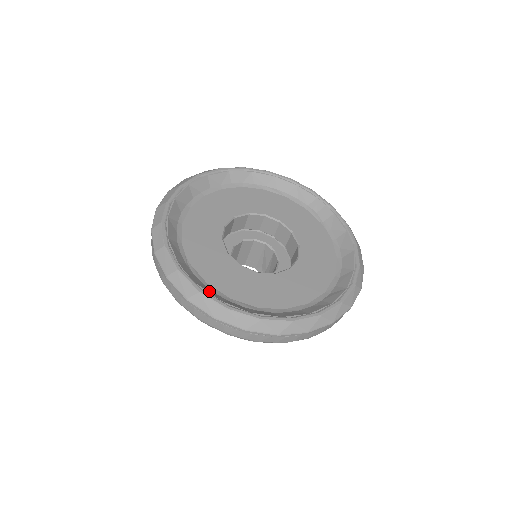
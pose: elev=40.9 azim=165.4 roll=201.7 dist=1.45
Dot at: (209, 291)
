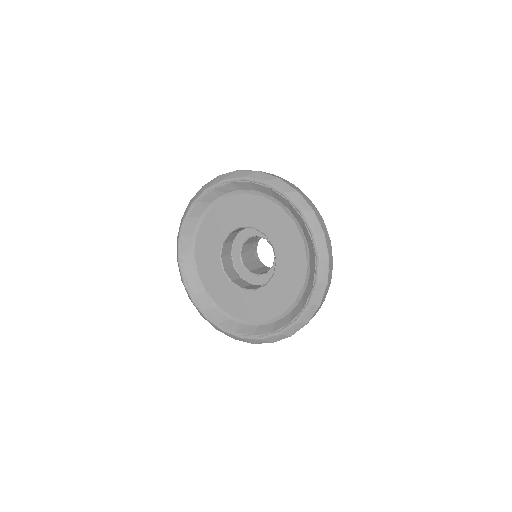
Dot at: (191, 284)
